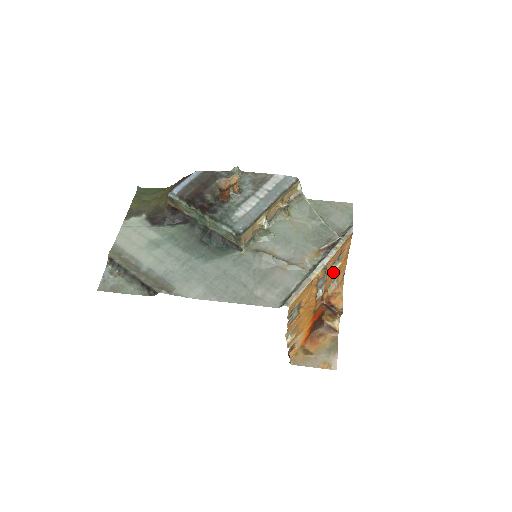
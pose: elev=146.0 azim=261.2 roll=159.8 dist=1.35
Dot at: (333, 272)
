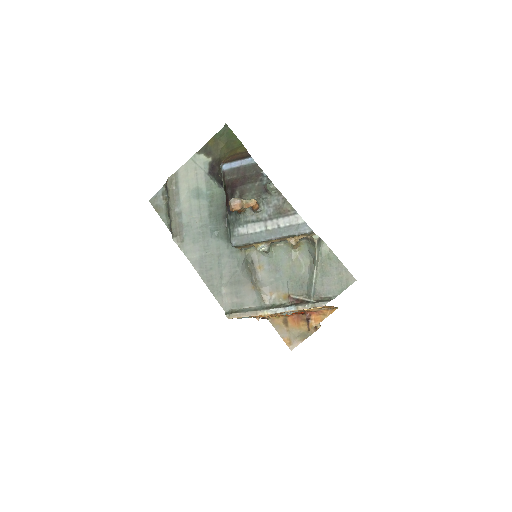
Dot at: (307, 309)
